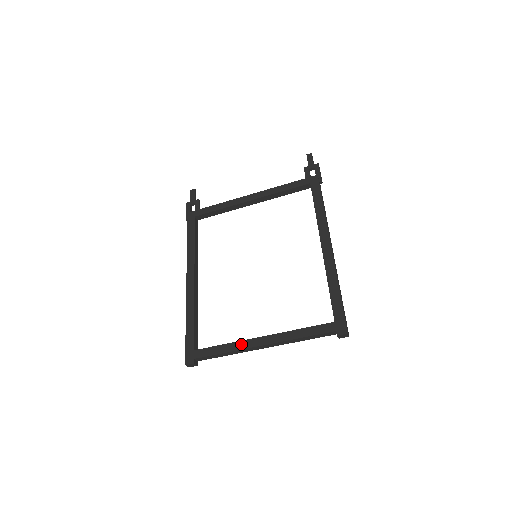
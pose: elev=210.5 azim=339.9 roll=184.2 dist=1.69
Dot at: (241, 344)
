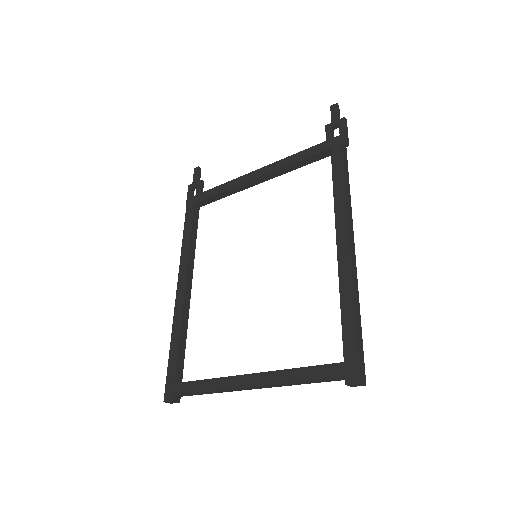
Dot at: (225, 382)
